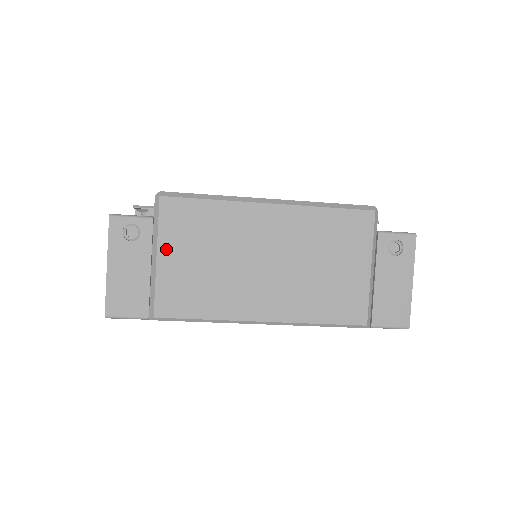
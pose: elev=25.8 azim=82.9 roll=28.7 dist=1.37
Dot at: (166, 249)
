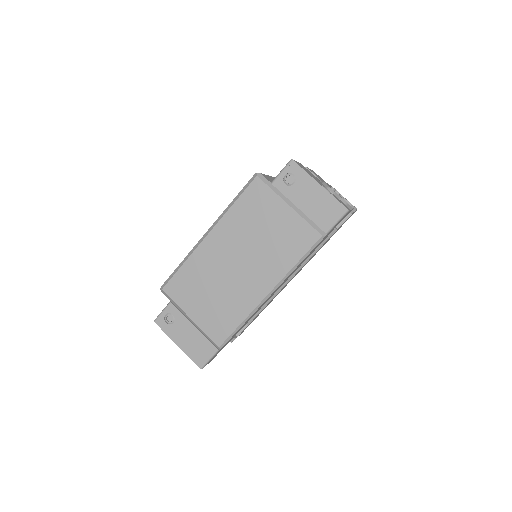
Dot at: (190, 310)
